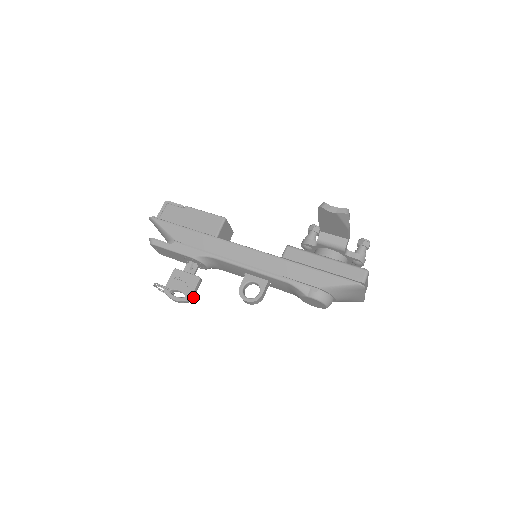
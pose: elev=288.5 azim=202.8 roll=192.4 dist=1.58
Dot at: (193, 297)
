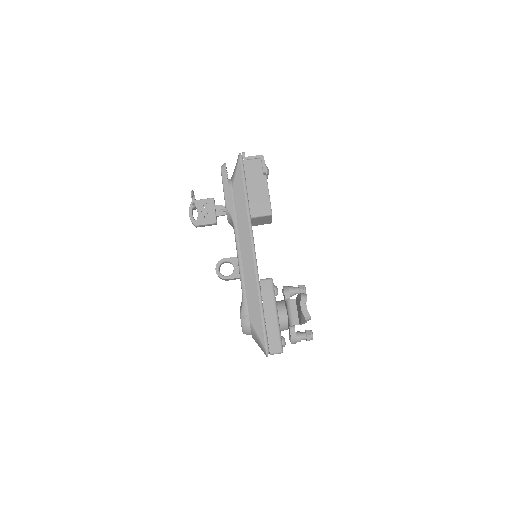
Dot at: (200, 226)
